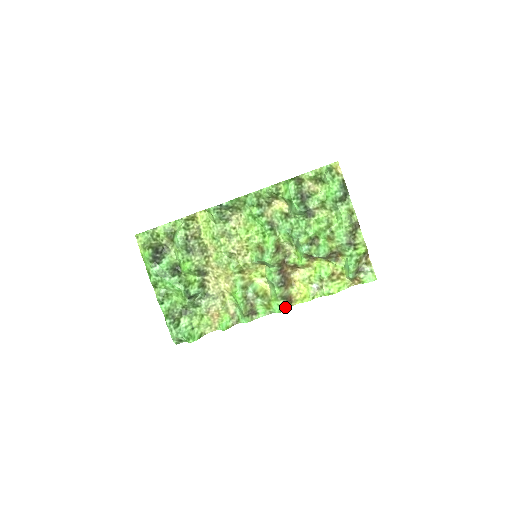
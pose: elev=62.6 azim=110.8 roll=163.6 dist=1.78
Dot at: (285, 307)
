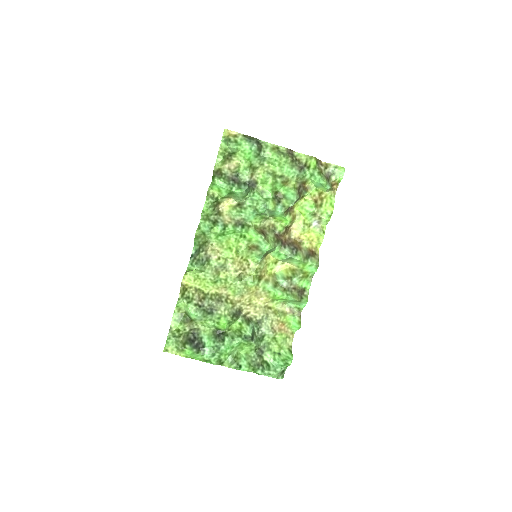
Dot at: (316, 261)
